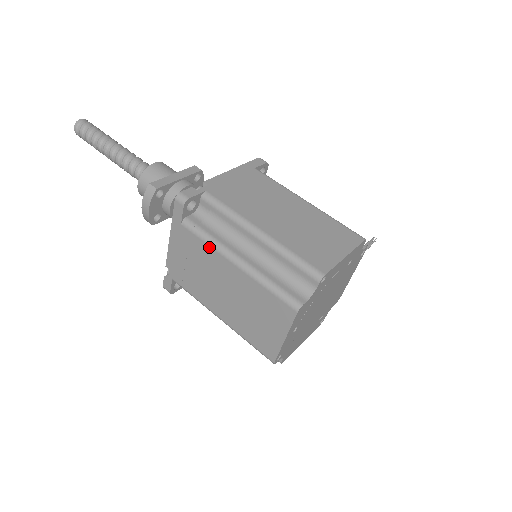
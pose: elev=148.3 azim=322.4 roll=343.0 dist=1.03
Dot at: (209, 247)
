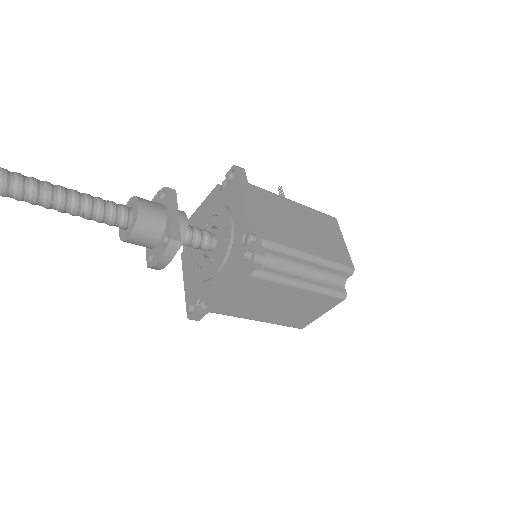
Dot at: (277, 284)
